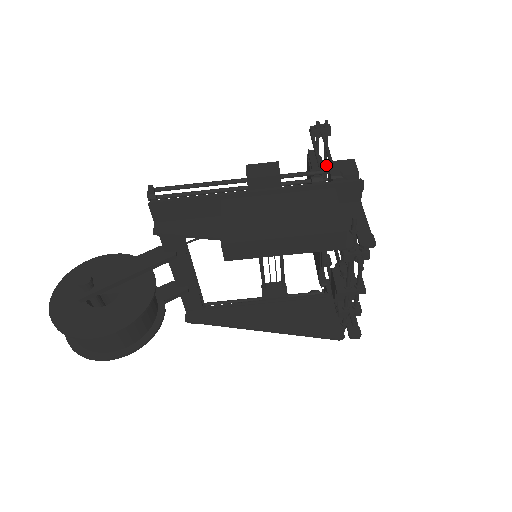
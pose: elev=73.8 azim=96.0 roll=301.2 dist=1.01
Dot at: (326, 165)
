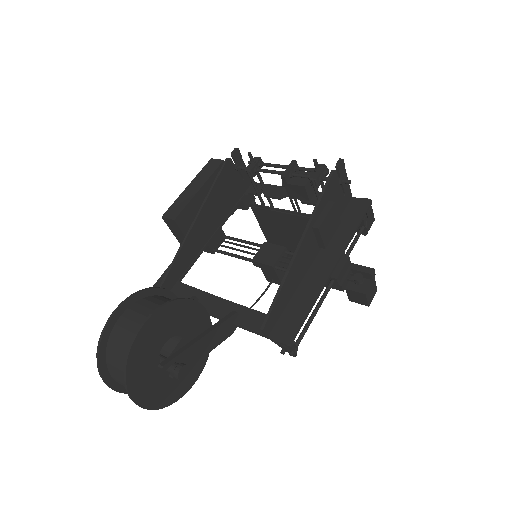
Dot at: occluded
